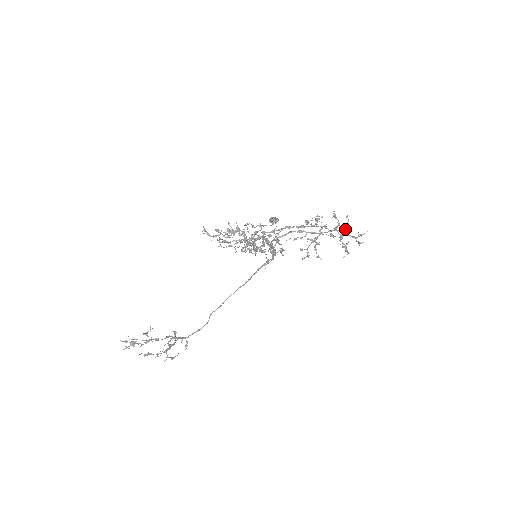
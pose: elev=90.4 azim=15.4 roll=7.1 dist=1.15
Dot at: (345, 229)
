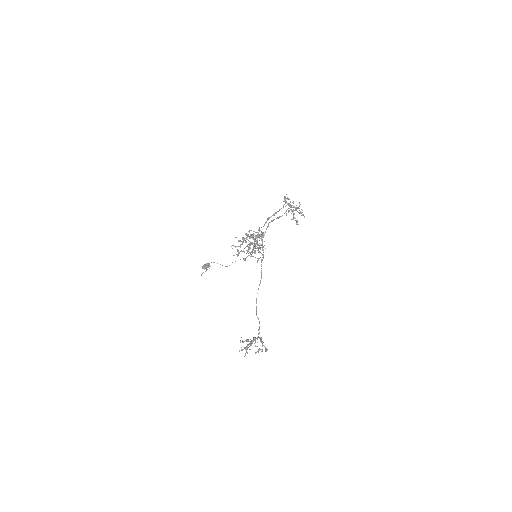
Dot at: occluded
